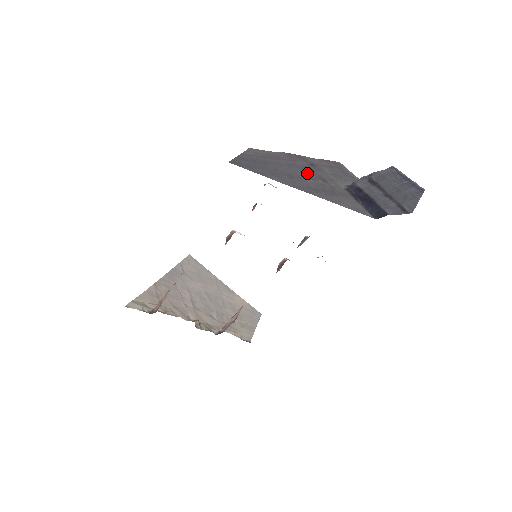
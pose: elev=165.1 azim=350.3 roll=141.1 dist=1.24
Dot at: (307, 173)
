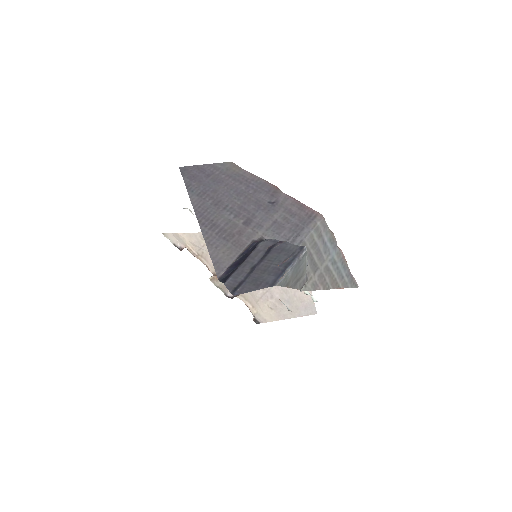
Dot at: (243, 208)
